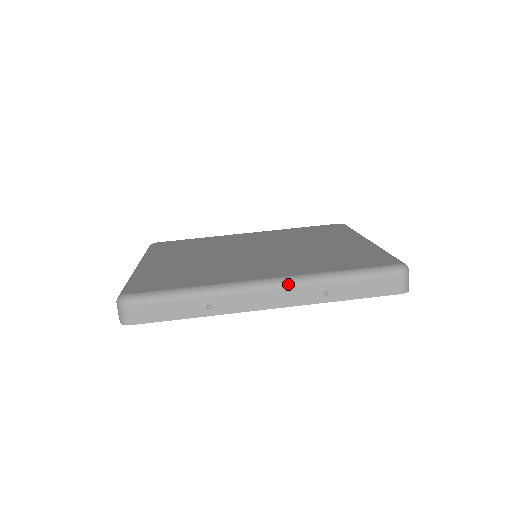
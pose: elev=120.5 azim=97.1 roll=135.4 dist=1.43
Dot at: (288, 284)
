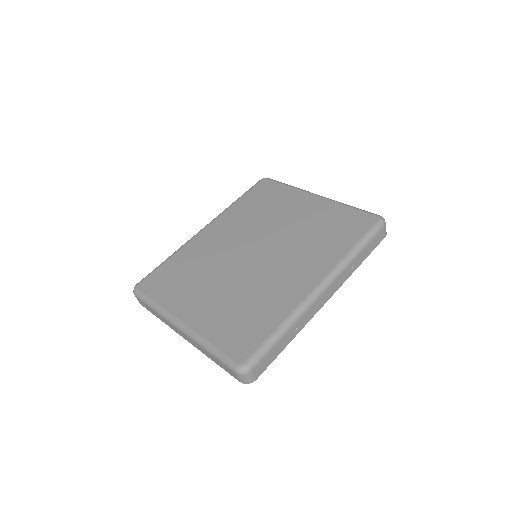
Dot at: (334, 279)
